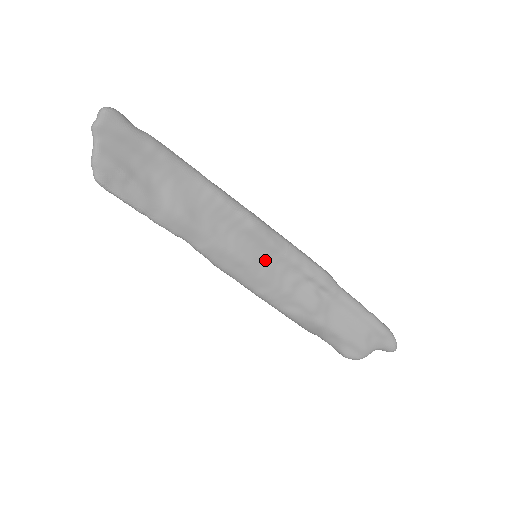
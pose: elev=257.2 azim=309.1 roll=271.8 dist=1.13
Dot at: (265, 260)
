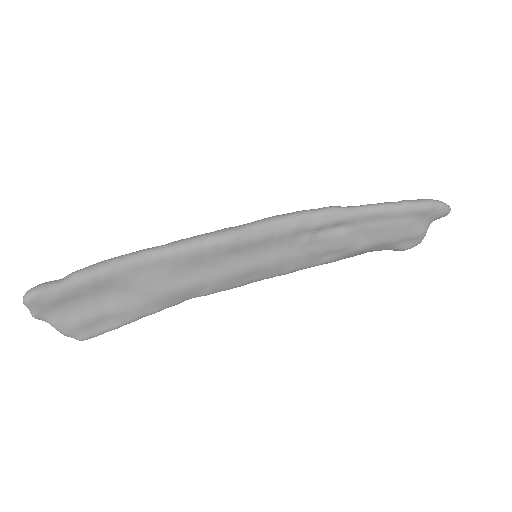
Dot at: (266, 252)
